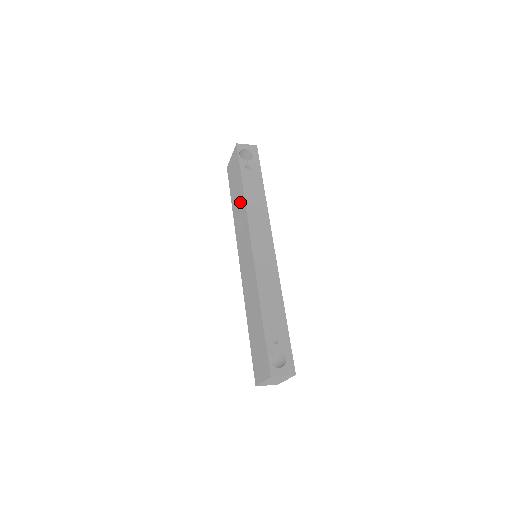
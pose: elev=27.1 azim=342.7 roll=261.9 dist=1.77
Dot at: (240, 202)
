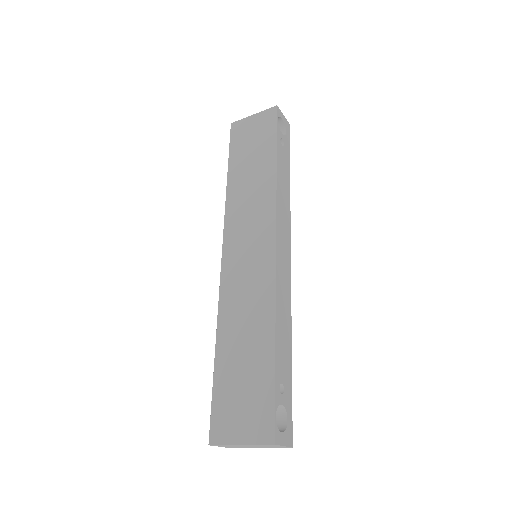
Dot at: (260, 177)
